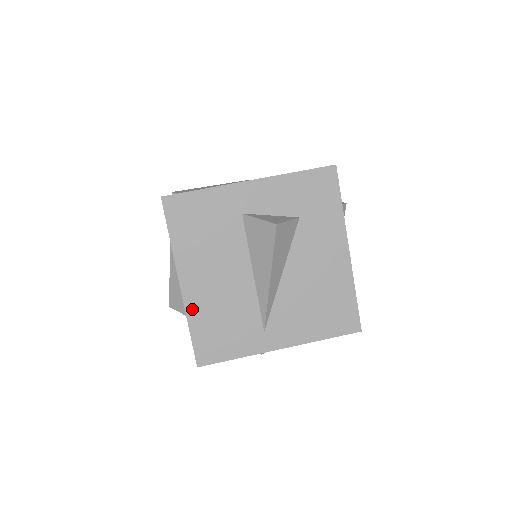
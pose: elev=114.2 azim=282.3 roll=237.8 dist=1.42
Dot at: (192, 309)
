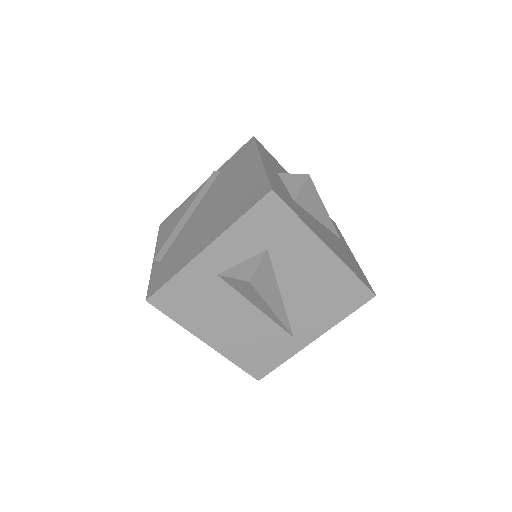
Dot at: (228, 353)
